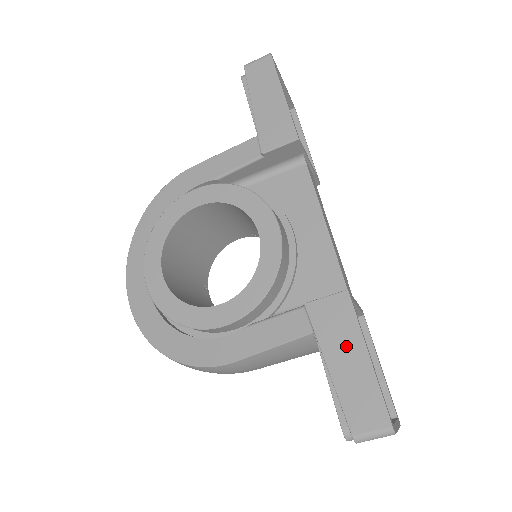
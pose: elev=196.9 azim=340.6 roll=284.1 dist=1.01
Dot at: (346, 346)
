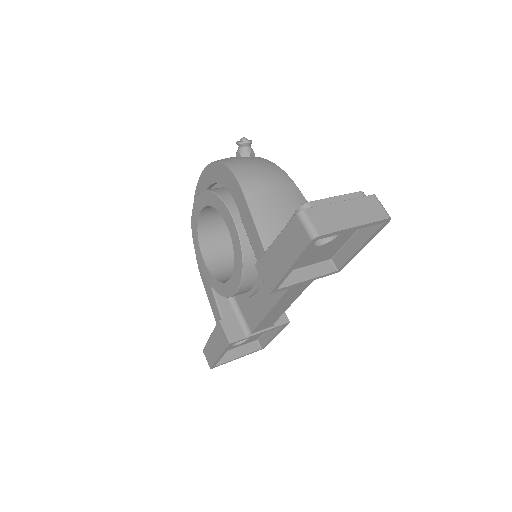
Dot at: (217, 345)
